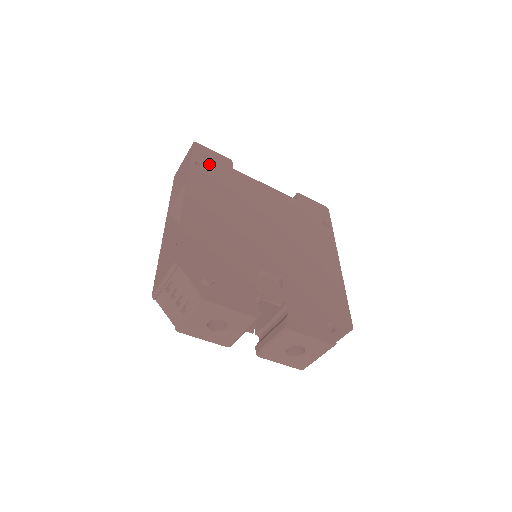
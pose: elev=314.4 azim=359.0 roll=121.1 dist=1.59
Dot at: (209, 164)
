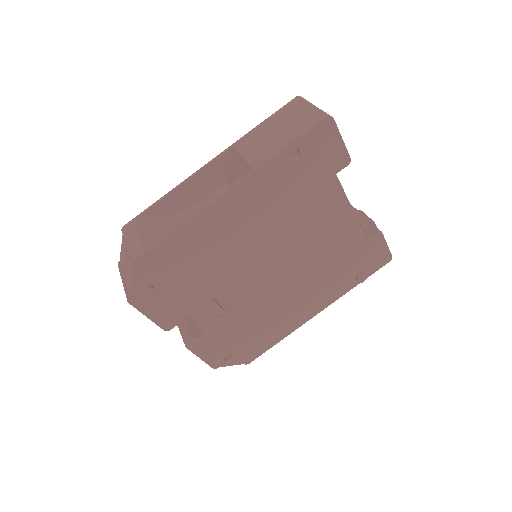
Dot at: (310, 158)
